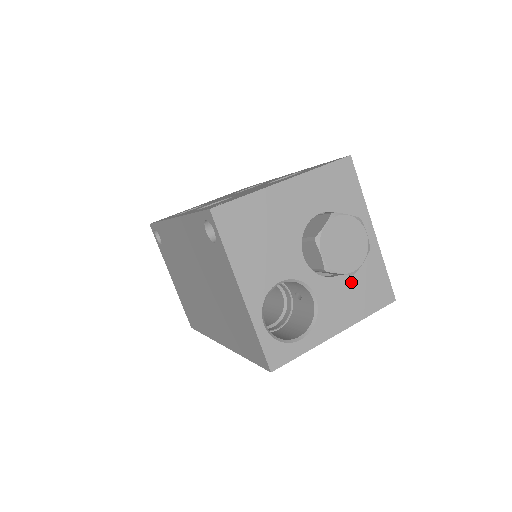
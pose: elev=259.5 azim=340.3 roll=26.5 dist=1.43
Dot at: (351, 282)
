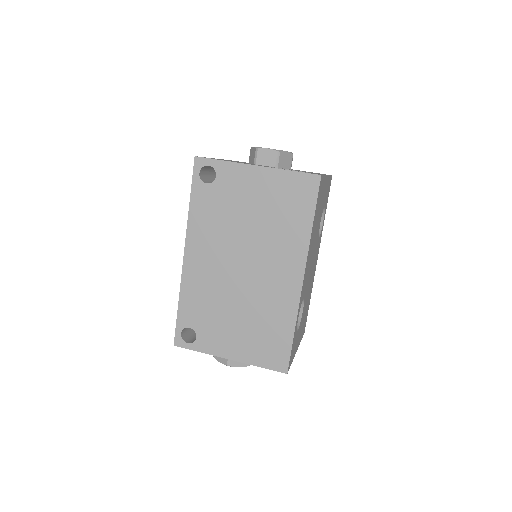
Dot at: occluded
